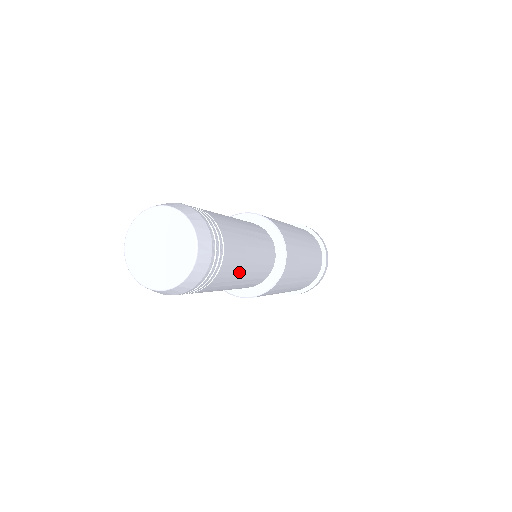
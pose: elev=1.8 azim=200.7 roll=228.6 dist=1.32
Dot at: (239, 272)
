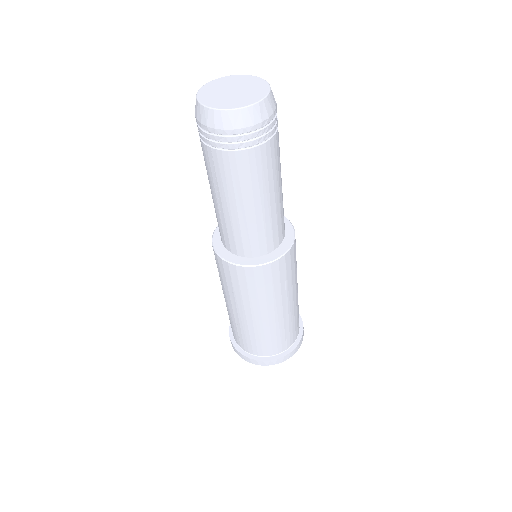
Dot at: (252, 190)
